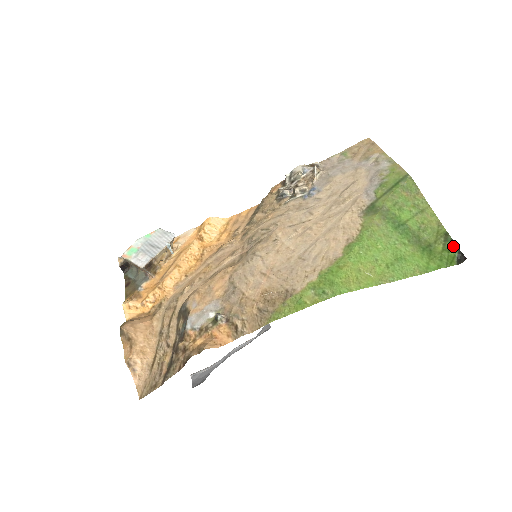
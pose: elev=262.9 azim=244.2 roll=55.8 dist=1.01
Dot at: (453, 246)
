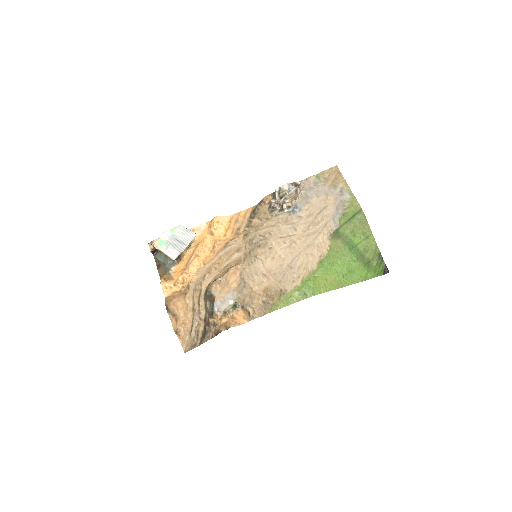
Dot at: (383, 263)
